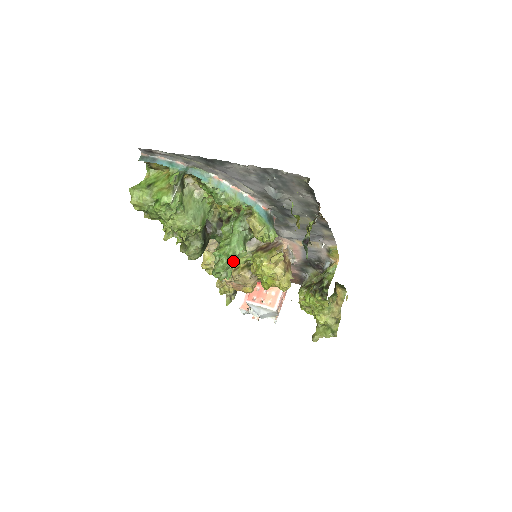
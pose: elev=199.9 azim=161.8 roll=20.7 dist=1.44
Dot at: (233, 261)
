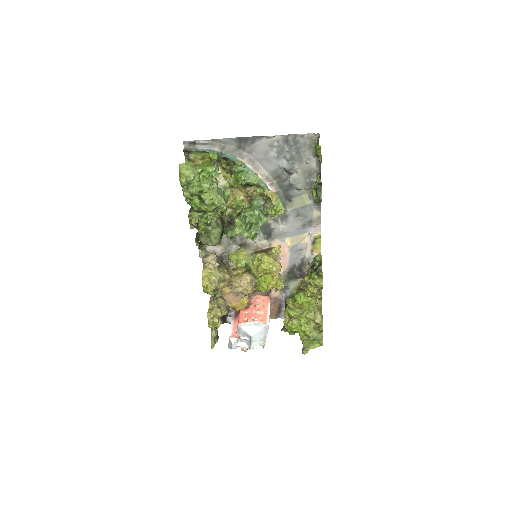
Dot at: (260, 220)
